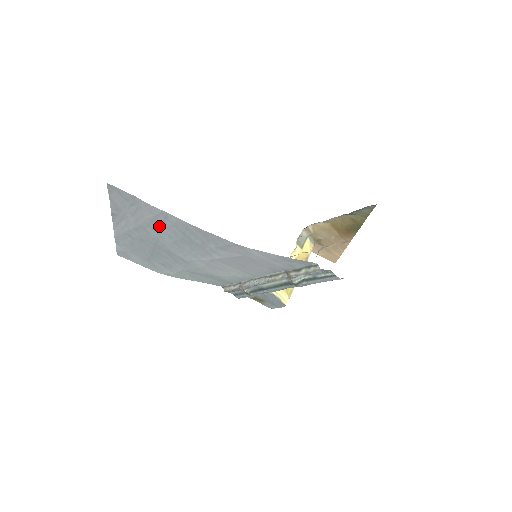
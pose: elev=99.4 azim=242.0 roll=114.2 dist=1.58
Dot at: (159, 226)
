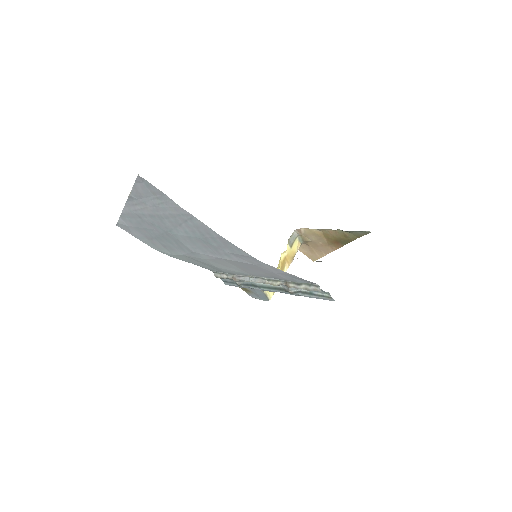
Dot at: (179, 222)
